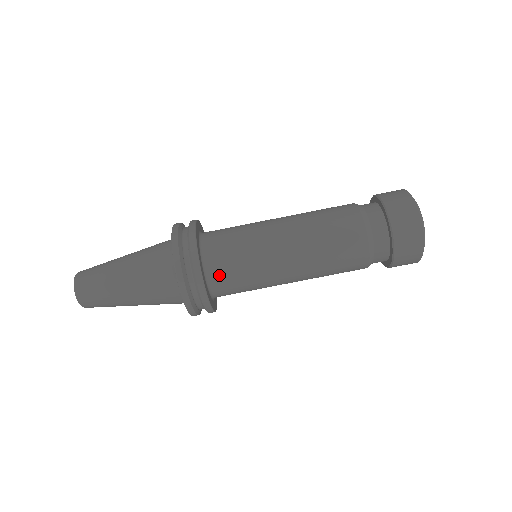
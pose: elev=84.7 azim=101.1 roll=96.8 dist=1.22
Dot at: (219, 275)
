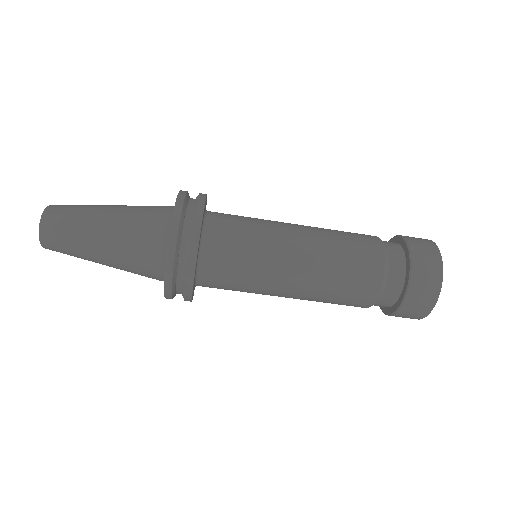
Dot at: (214, 261)
